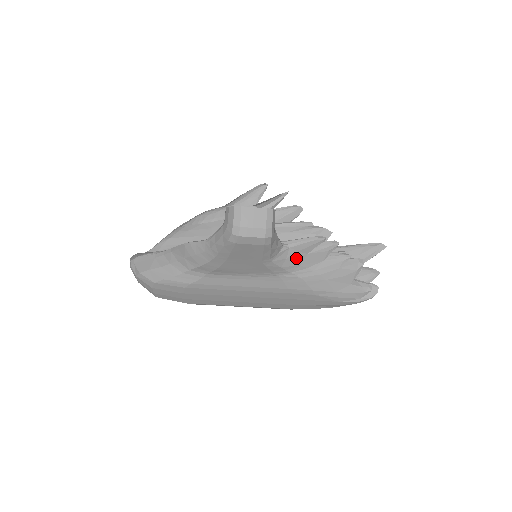
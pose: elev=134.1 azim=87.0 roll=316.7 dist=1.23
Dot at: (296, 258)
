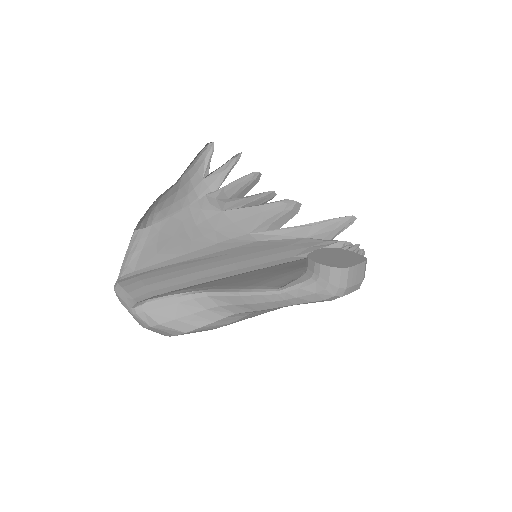
Dot at: occluded
